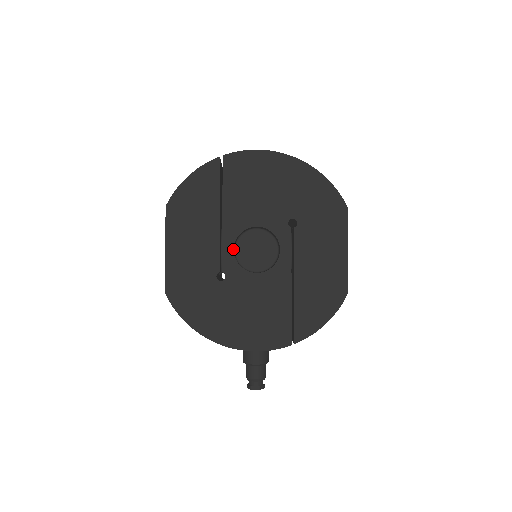
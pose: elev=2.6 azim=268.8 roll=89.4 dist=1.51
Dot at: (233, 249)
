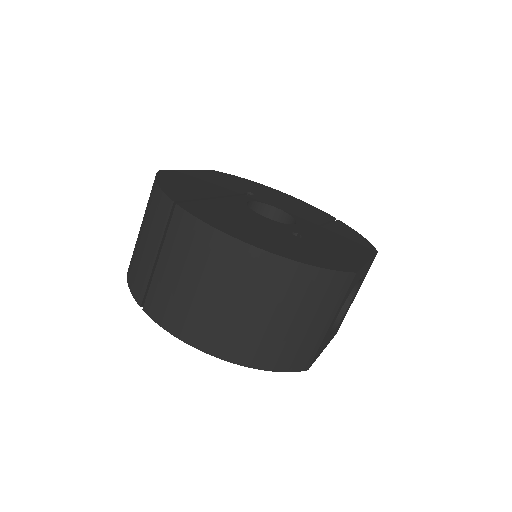
Dot at: occluded
